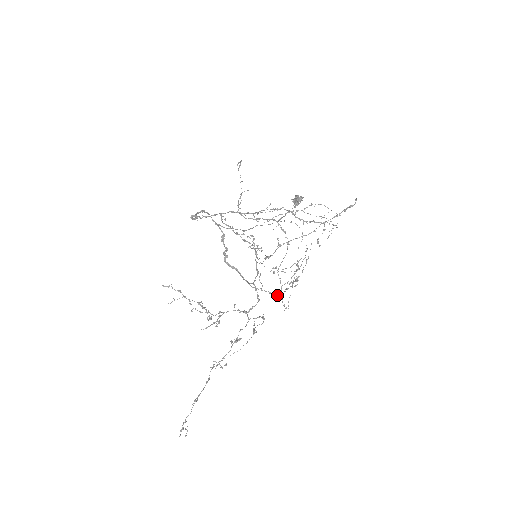
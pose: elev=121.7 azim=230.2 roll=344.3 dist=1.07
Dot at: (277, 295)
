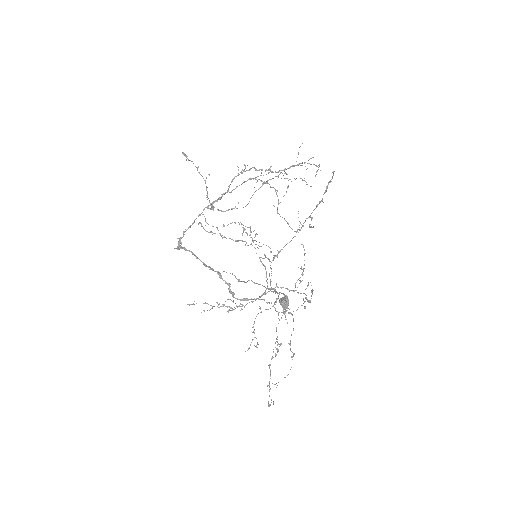
Dot at: (294, 291)
